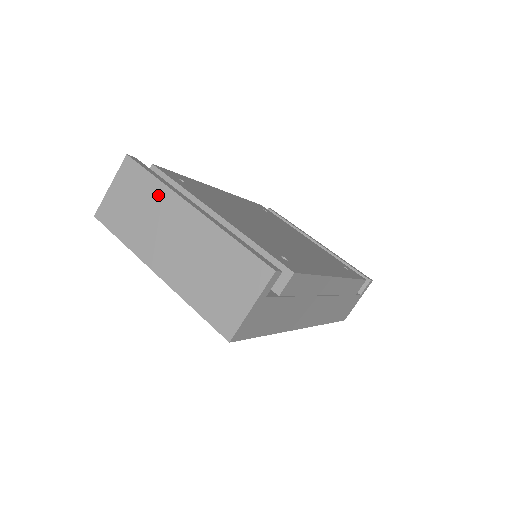
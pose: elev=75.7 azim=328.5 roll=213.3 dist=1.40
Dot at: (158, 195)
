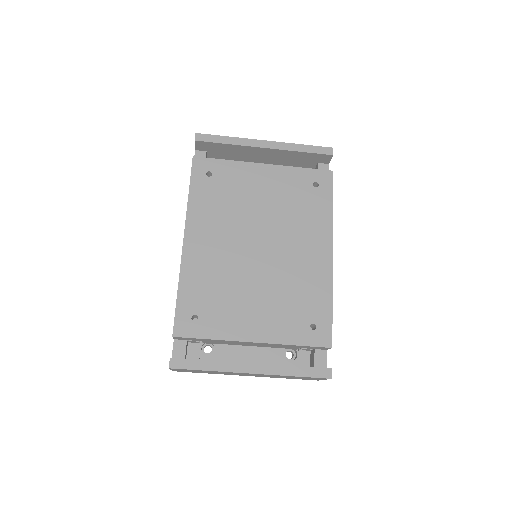
Dot at: occluded
